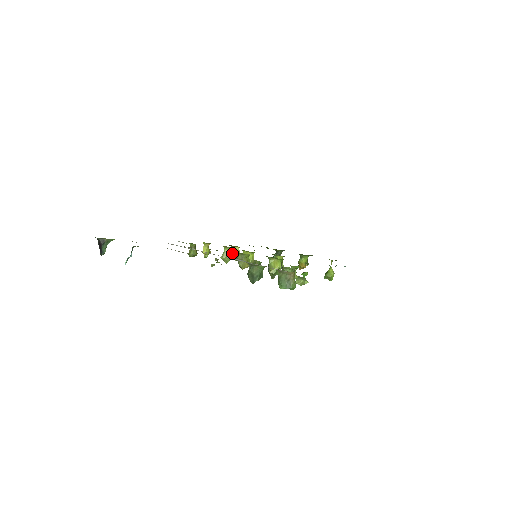
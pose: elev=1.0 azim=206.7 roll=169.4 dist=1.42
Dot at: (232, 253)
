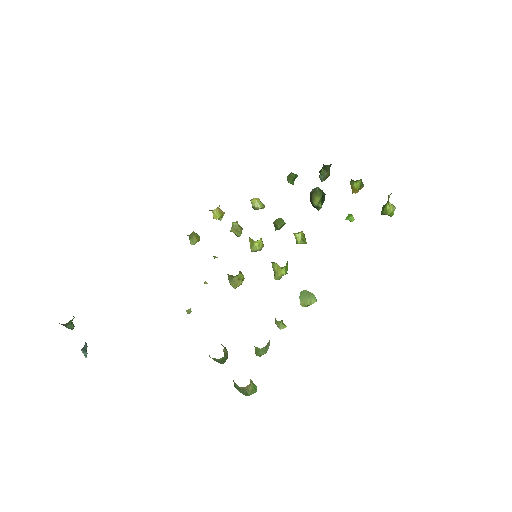
Dot at: occluded
